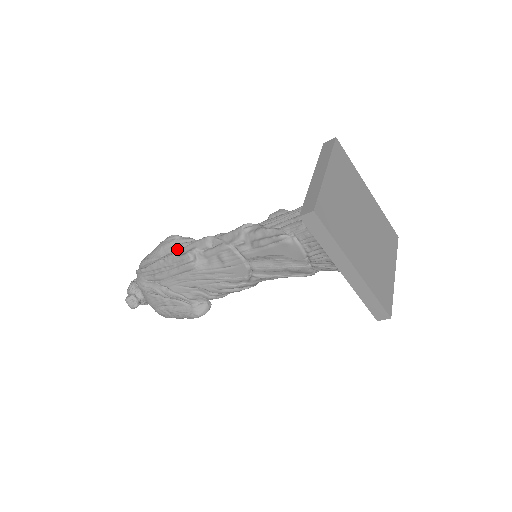
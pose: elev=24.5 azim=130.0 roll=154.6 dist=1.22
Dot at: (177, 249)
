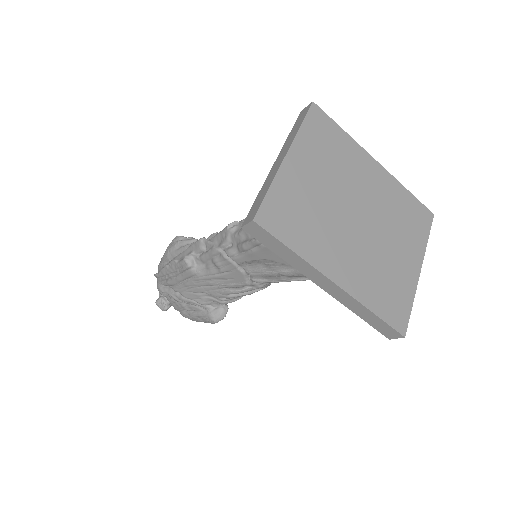
Dot at: (180, 252)
